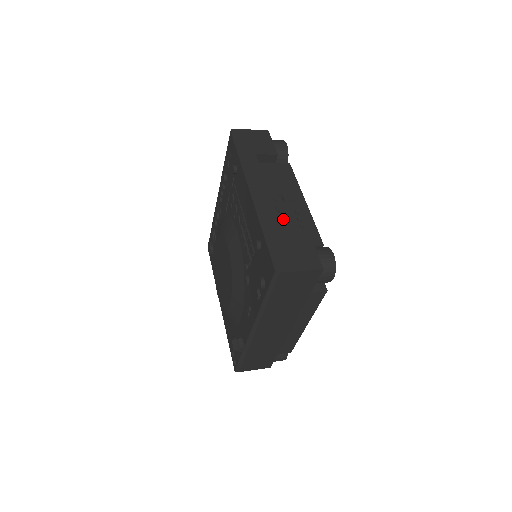
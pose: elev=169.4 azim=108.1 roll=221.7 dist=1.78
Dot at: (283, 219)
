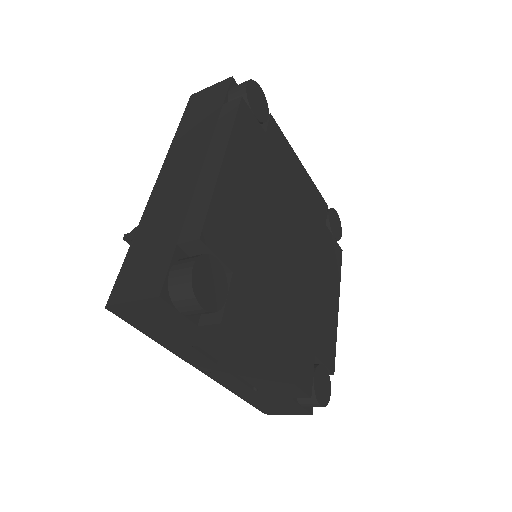
Dot at: occluded
